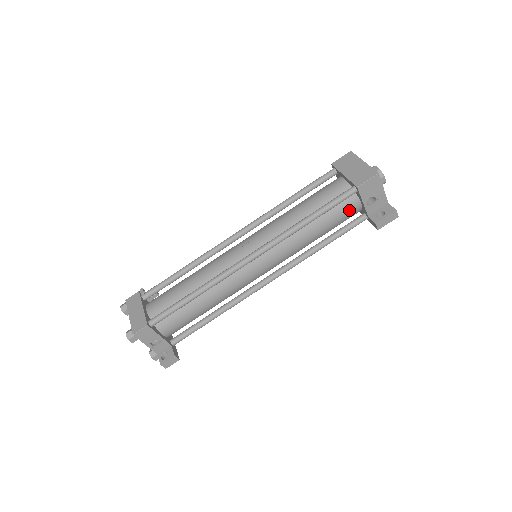
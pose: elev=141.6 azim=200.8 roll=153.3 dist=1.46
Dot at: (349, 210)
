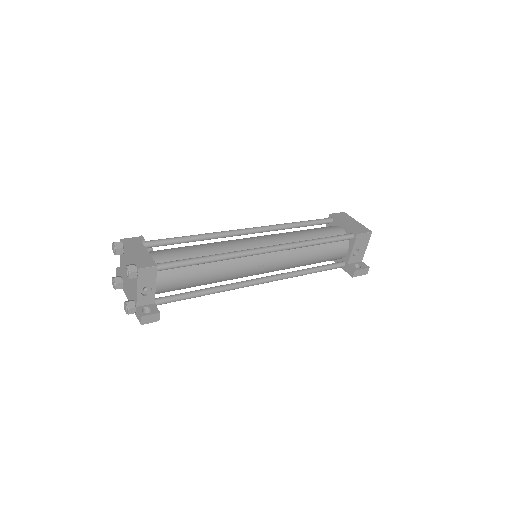
Dot at: (339, 252)
